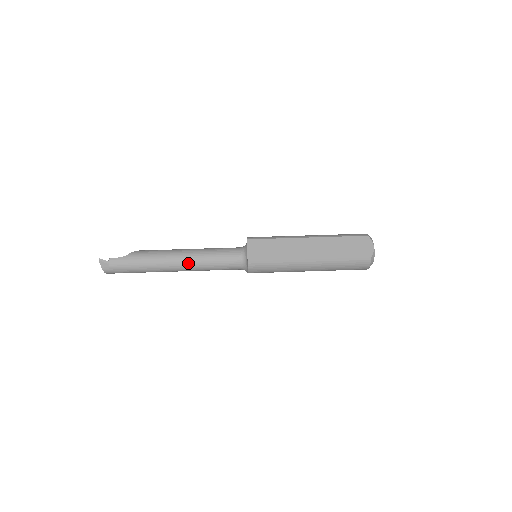
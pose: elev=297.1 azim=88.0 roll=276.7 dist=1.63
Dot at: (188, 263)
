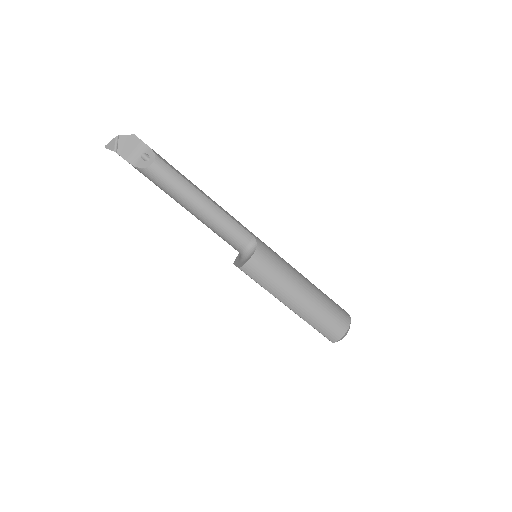
Dot at: occluded
